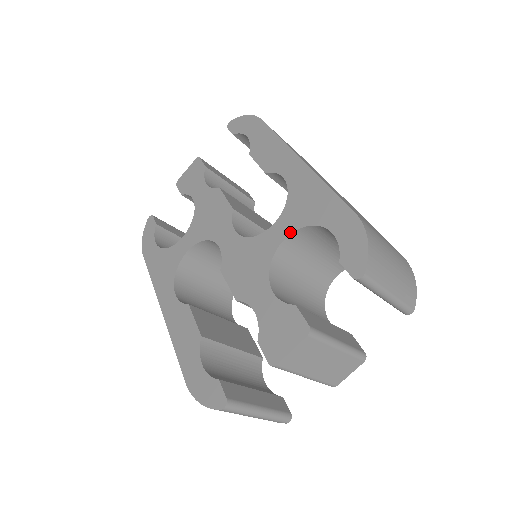
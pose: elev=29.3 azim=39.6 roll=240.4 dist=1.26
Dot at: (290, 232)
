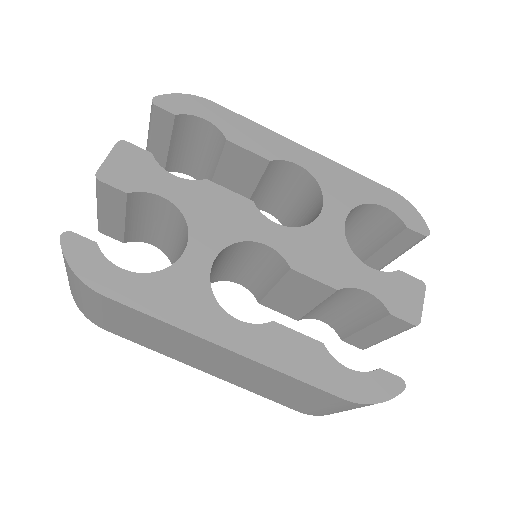
Dot at: (347, 213)
